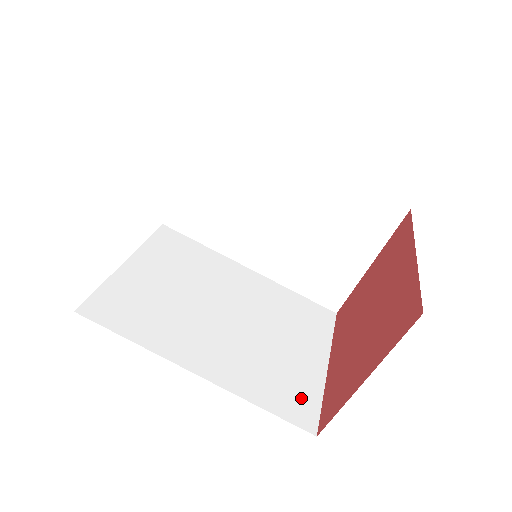
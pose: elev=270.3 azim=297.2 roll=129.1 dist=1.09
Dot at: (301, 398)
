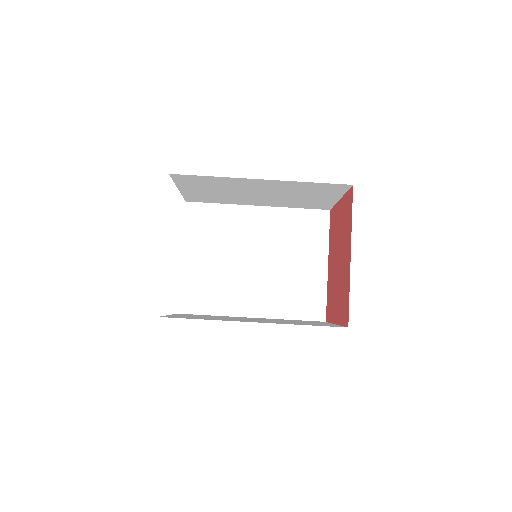
Dot at: (313, 301)
